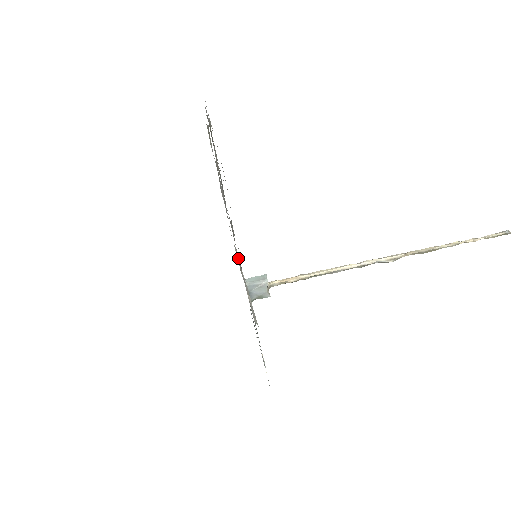
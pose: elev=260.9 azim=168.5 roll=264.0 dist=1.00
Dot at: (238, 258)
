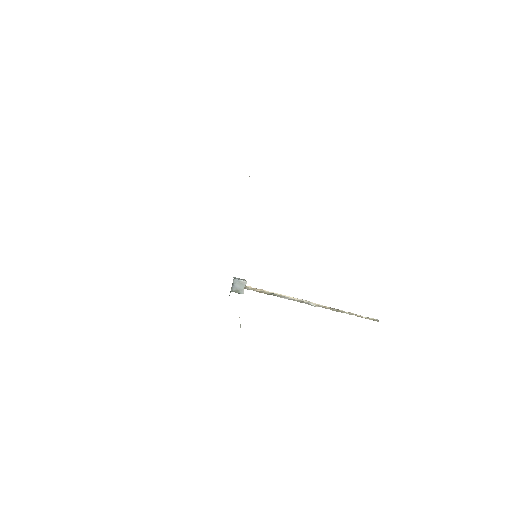
Dot at: occluded
